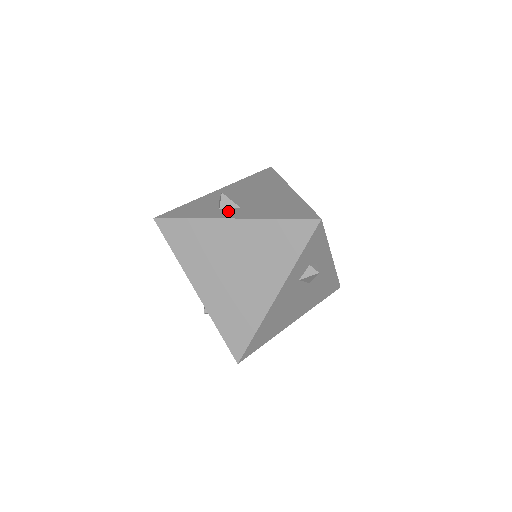
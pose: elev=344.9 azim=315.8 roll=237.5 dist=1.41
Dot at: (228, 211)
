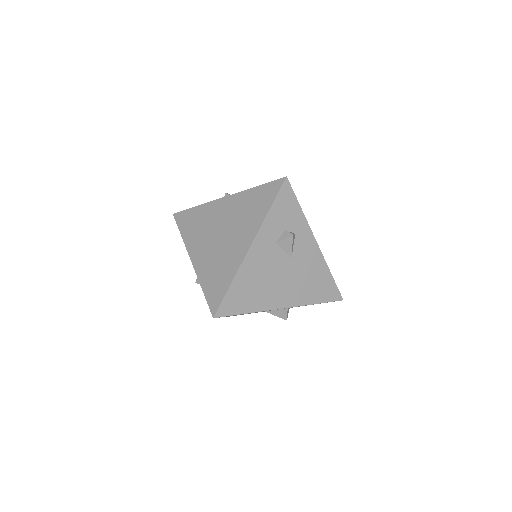
Dot at: occluded
